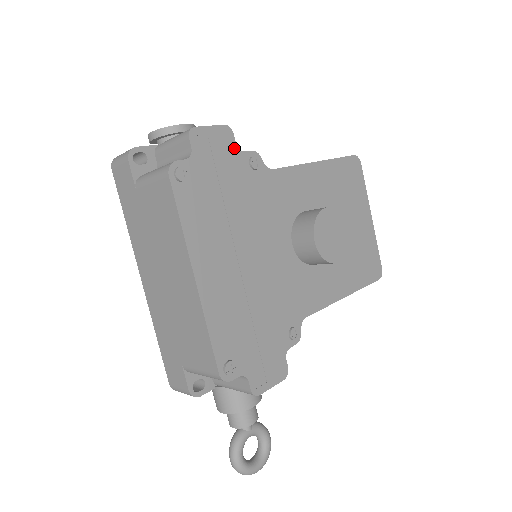
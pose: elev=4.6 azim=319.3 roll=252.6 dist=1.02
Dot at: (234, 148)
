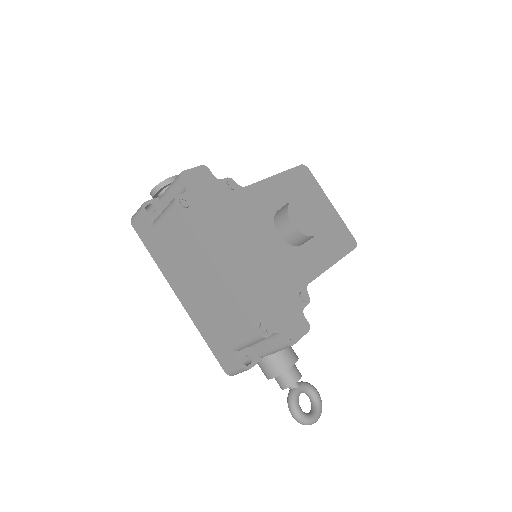
Dot at: (213, 179)
